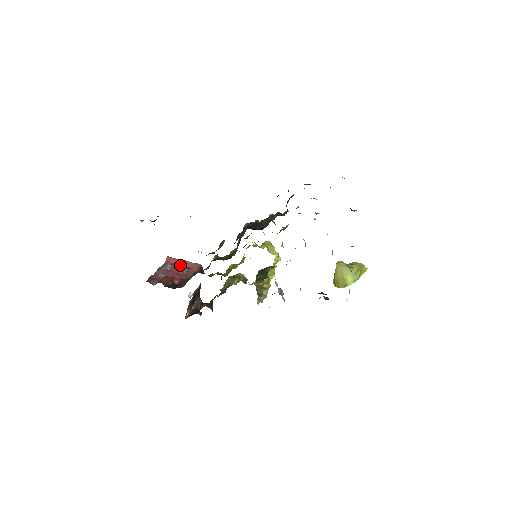
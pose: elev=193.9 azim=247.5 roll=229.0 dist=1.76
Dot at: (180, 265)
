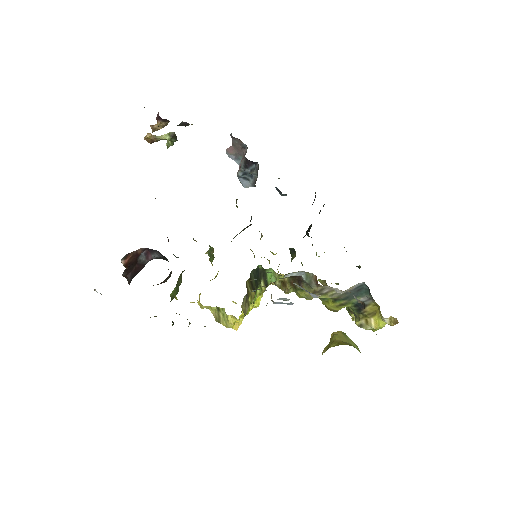
Dot at: occluded
